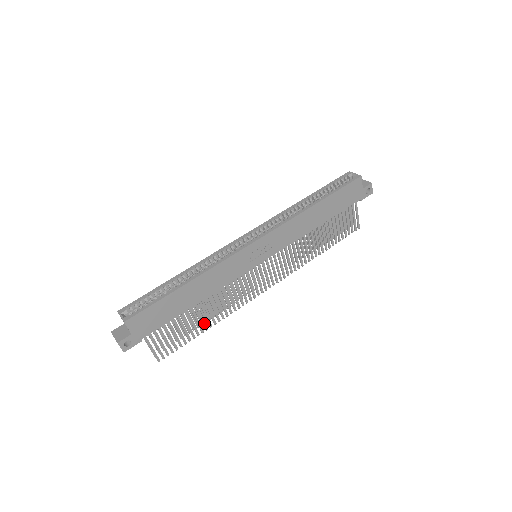
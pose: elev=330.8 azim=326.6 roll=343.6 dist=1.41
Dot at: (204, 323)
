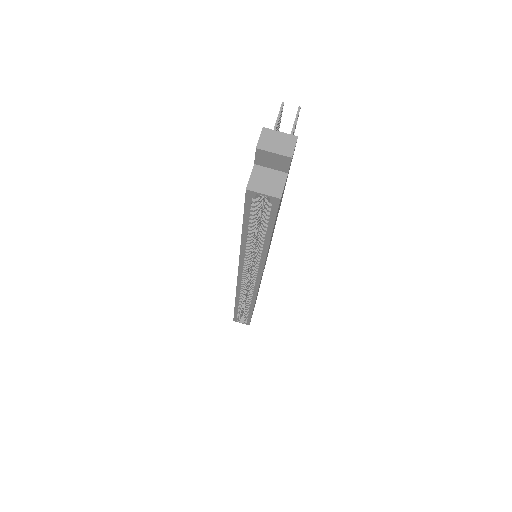
Dot at: occluded
